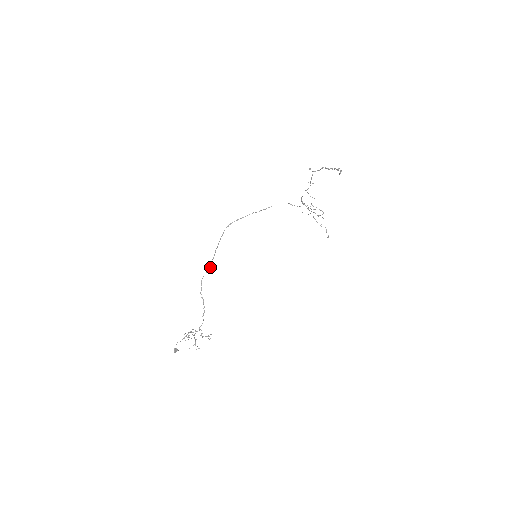
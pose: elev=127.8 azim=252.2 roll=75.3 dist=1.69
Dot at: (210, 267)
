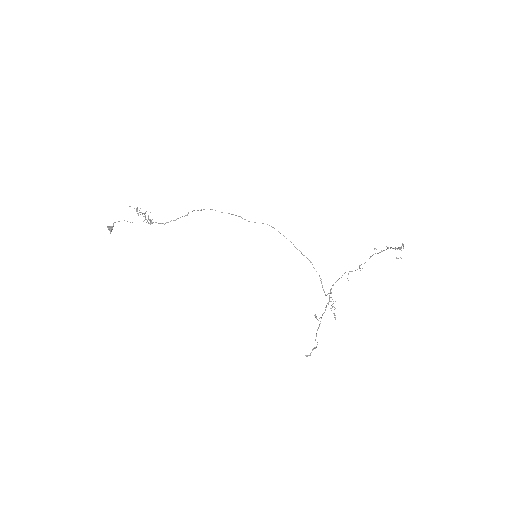
Dot at: occluded
